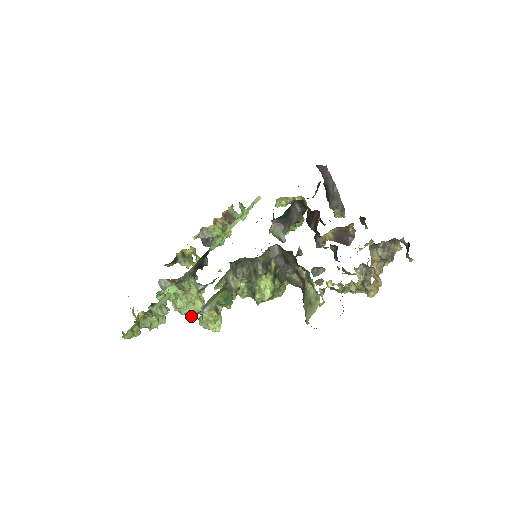
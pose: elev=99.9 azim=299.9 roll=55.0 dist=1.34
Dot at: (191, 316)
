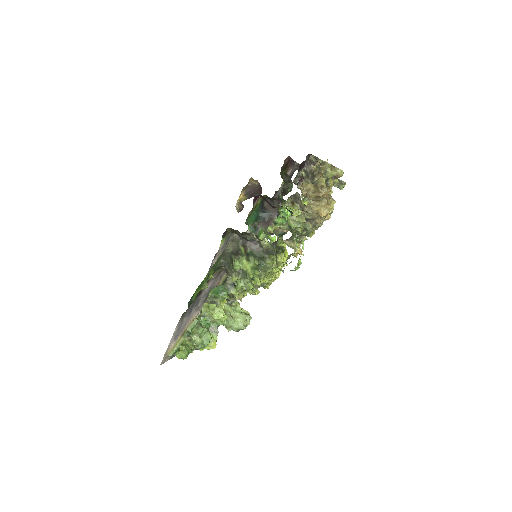
Dot at: (242, 329)
